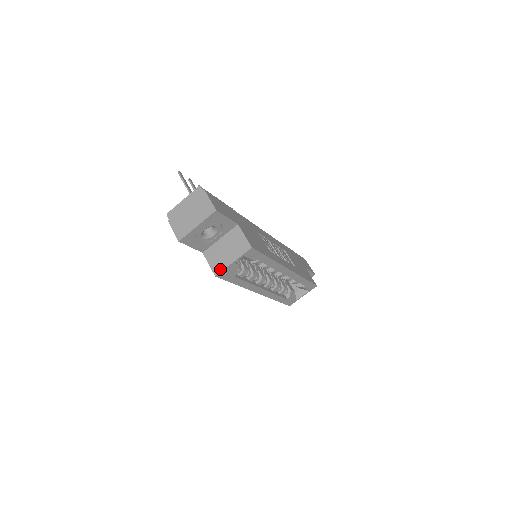
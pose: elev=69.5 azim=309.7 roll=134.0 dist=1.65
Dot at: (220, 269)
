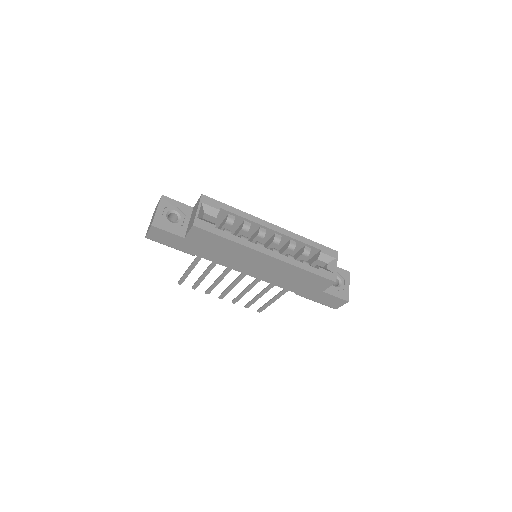
Dot at: (193, 221)
